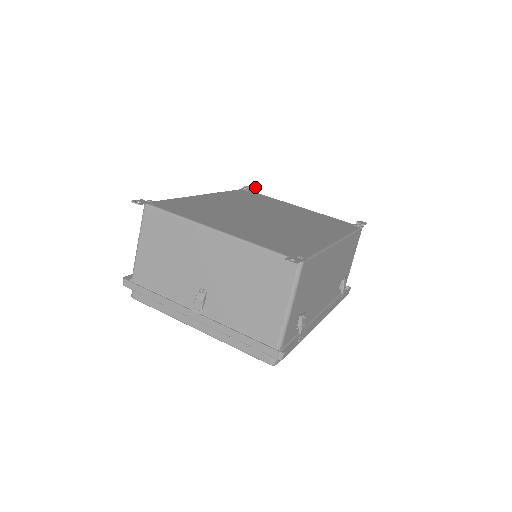
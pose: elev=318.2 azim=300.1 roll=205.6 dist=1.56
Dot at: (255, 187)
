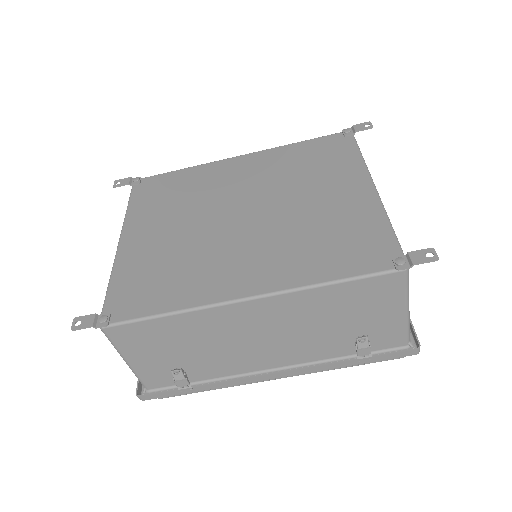
Dot at: (371, 126)
